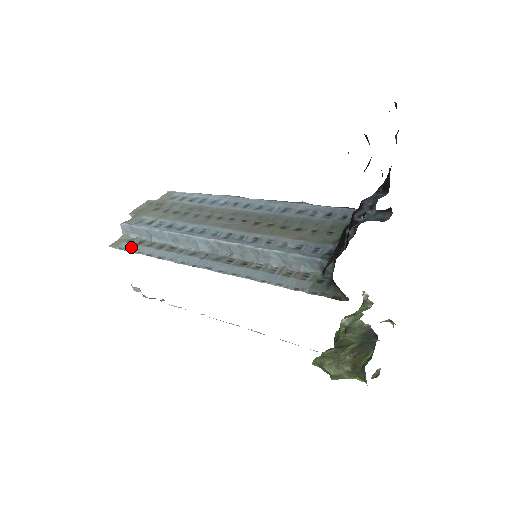
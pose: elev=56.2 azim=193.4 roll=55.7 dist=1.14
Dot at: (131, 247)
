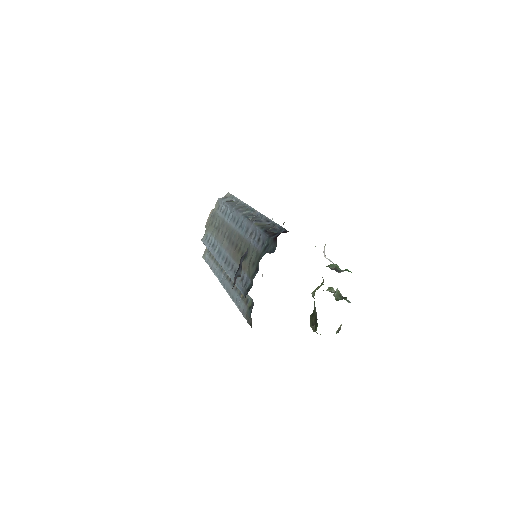
Dot at: (208, 259)
